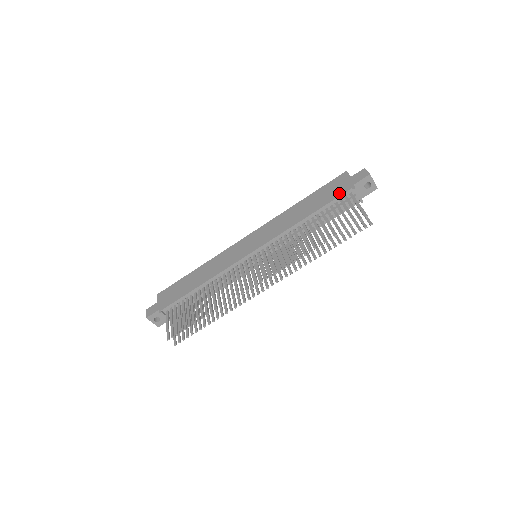
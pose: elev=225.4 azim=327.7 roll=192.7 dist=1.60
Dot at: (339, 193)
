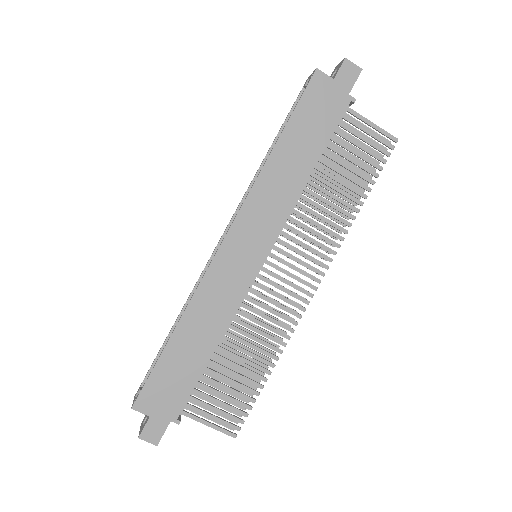
Dot at: (337, 115)
